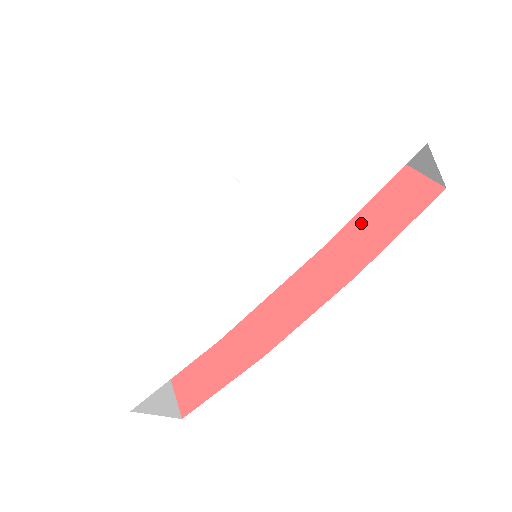
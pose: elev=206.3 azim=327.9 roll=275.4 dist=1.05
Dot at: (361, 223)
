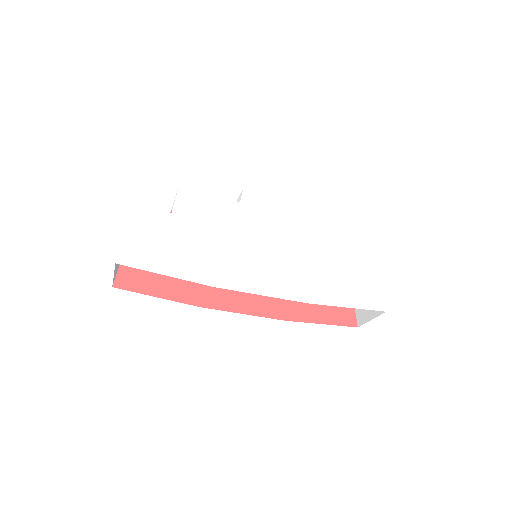
Dot at: occluded
